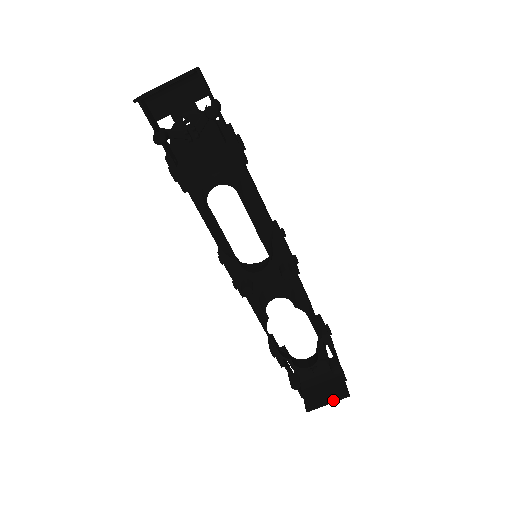
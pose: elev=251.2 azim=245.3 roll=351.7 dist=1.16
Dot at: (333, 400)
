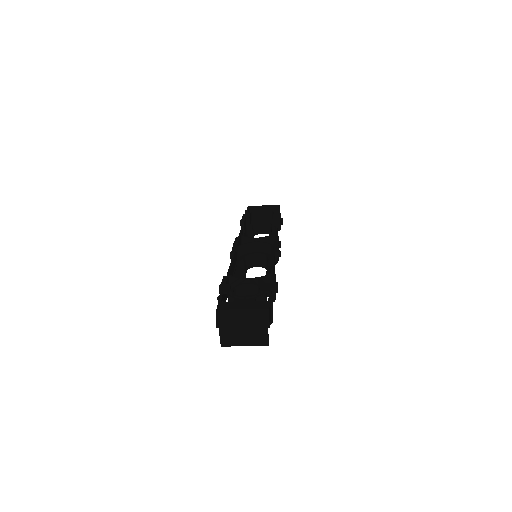
Dot at: occluded
